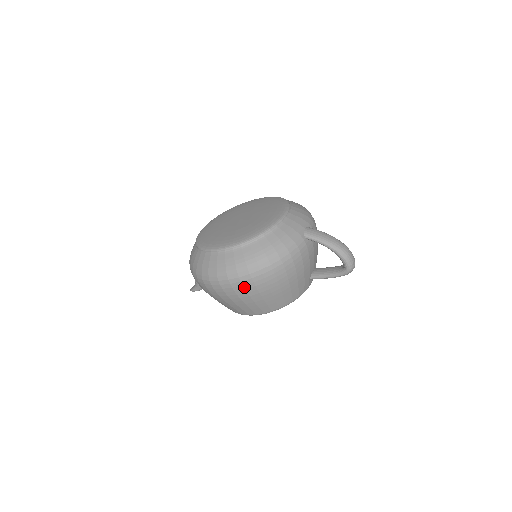
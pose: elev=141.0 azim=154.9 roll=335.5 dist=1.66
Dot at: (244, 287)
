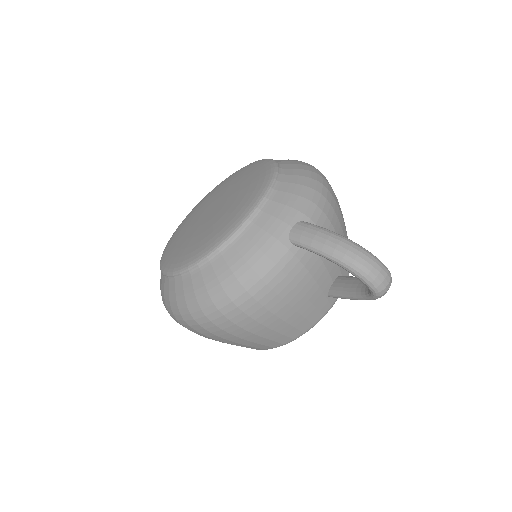
Dot at: (208, 330)
